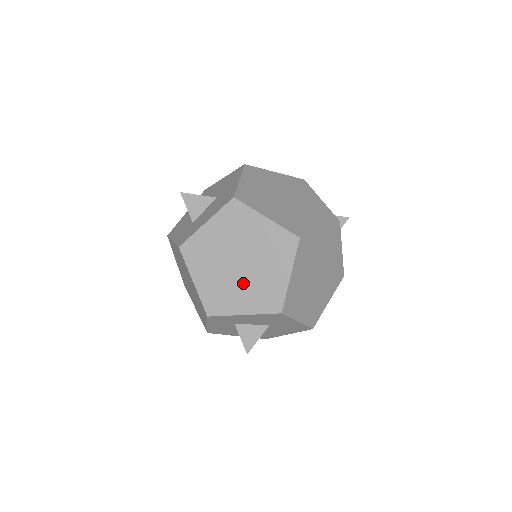
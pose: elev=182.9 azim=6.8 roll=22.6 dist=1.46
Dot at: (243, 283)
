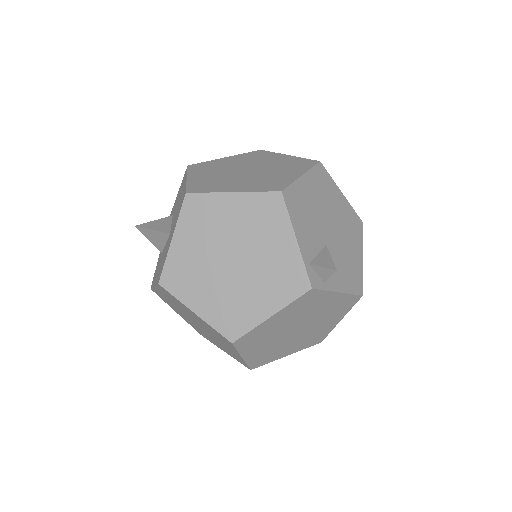
Dot at: (210, 337)
